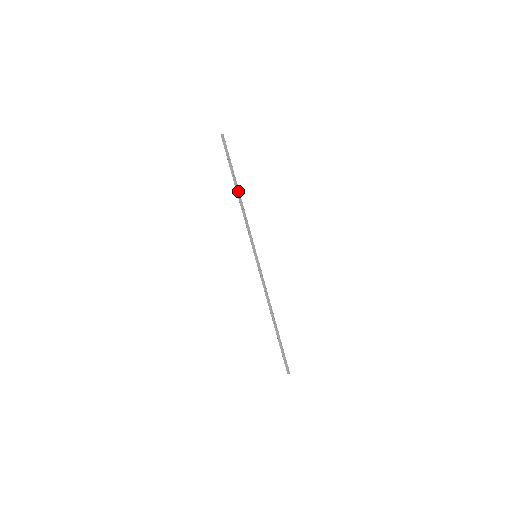
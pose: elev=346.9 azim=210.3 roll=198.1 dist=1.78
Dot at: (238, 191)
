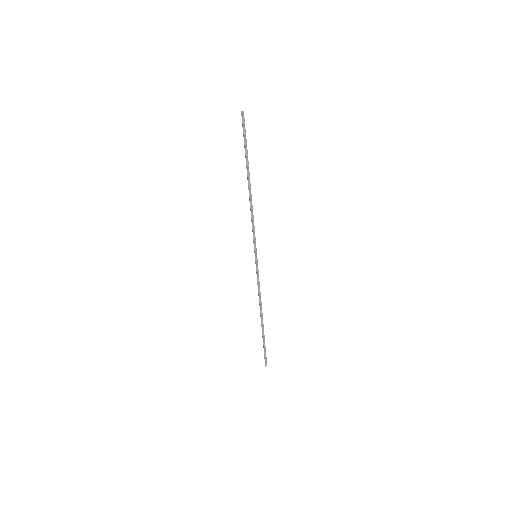
Dot at: (248, 184)
